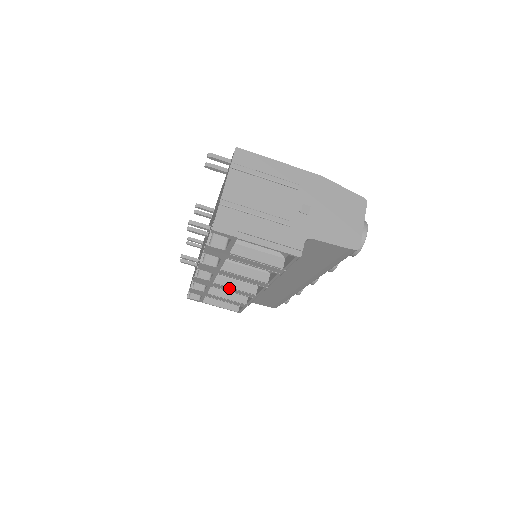
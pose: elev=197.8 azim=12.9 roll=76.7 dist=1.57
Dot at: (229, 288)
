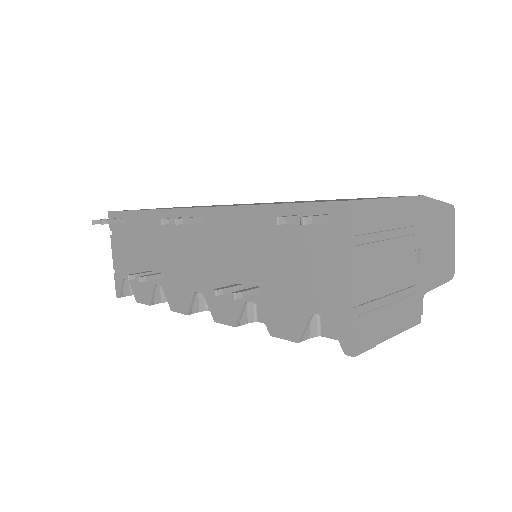
Dot at: occluded
